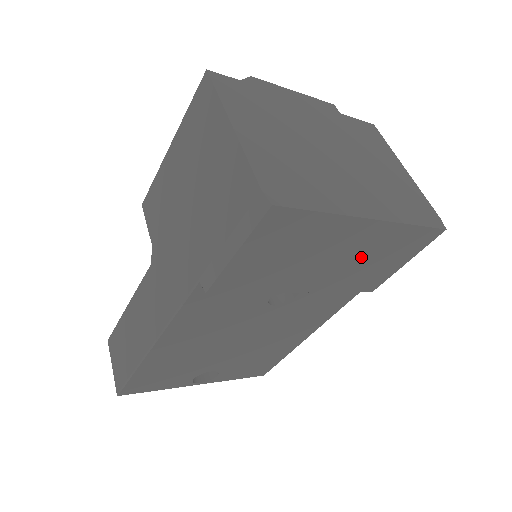
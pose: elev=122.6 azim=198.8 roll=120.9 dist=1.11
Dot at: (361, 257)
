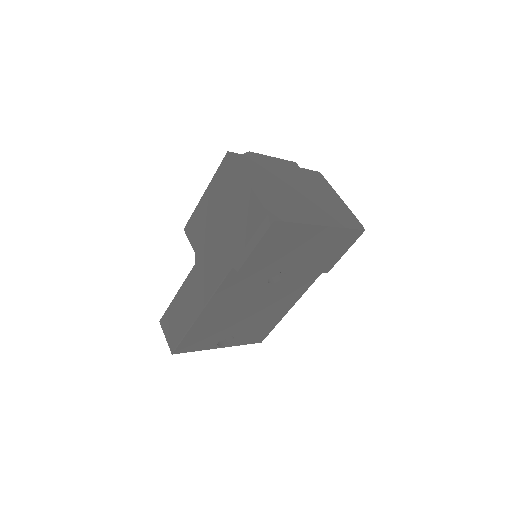
Dot at: (319, 249)
